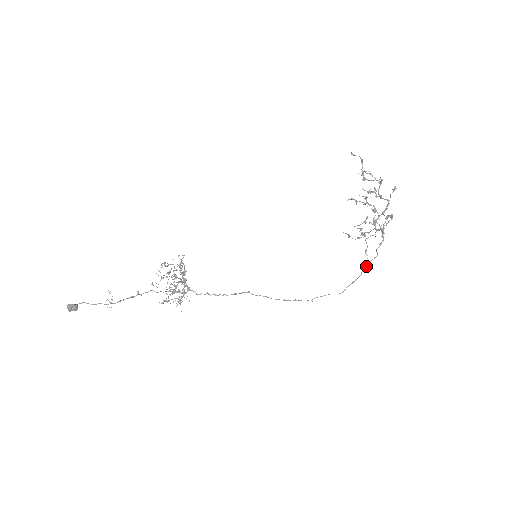
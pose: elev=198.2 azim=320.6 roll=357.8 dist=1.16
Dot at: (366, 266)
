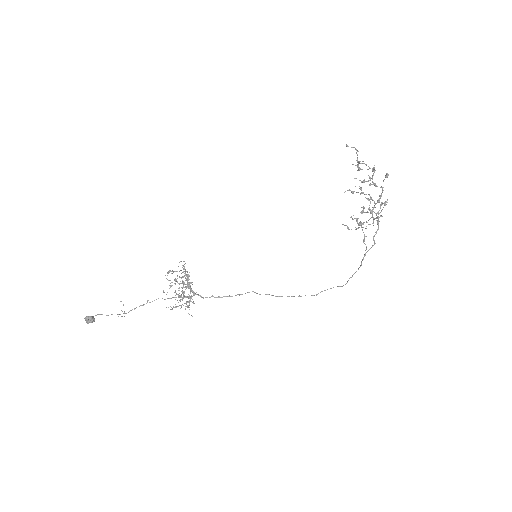
Dot at: (365, 255)
